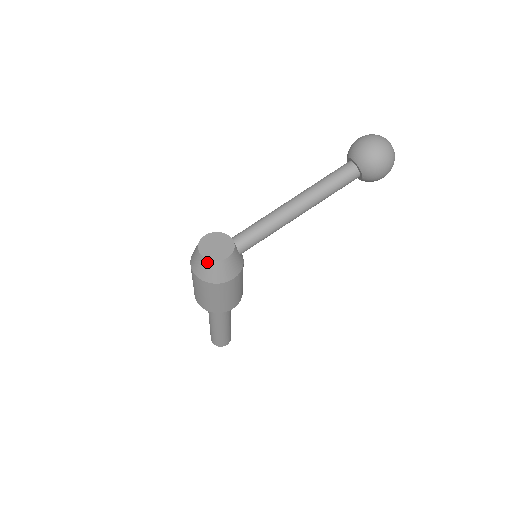
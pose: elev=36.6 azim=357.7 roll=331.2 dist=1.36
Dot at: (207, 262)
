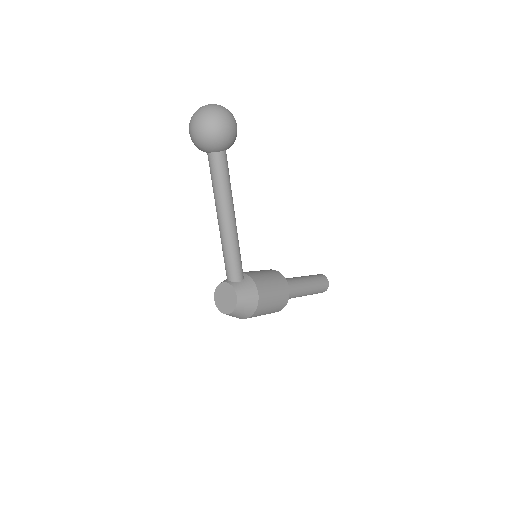
Dot at: (233, 314)
